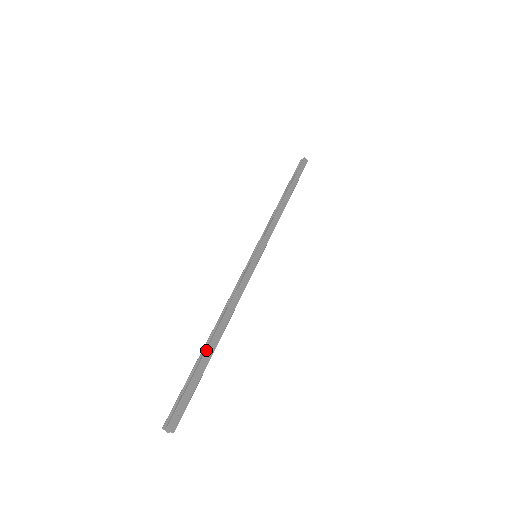
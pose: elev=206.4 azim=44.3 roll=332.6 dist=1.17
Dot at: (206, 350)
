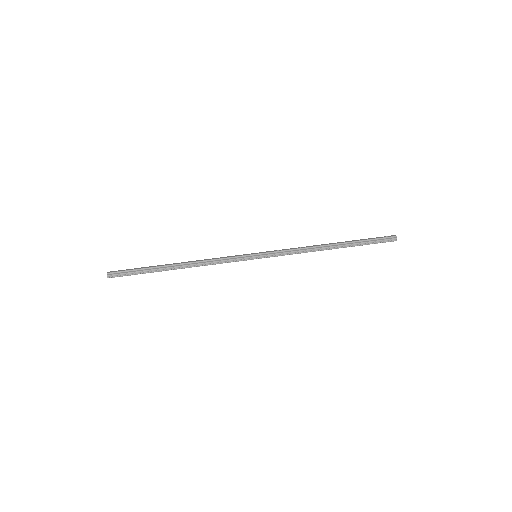
Dot at: (162, 265)
